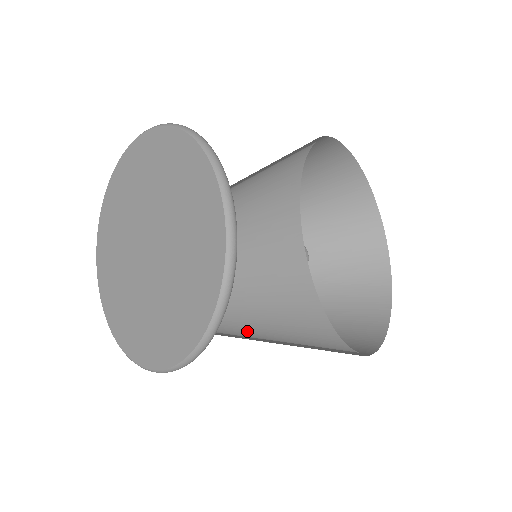
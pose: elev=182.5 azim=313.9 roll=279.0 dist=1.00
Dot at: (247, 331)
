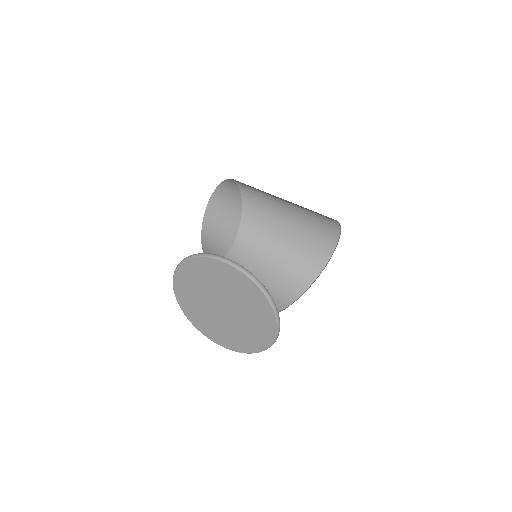
Dot at: occluded
